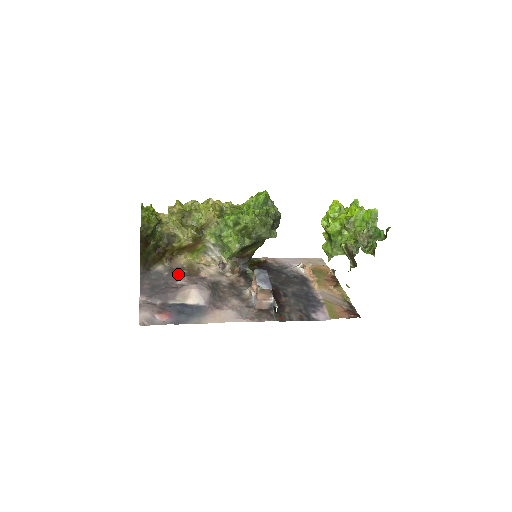
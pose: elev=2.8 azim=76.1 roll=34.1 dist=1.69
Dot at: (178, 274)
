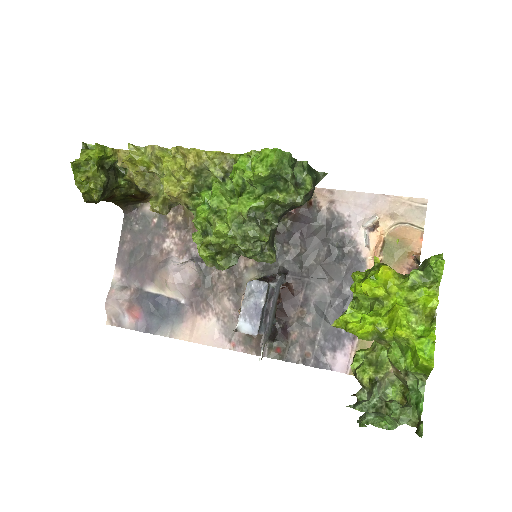
Dot at: (169, 224)
